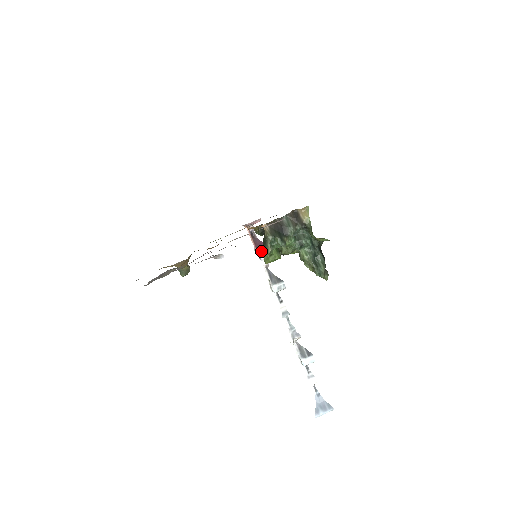
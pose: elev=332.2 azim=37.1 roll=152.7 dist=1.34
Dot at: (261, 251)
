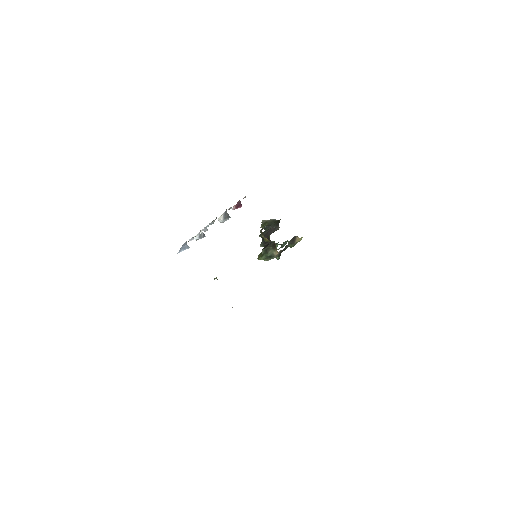
Dot at: occluded
